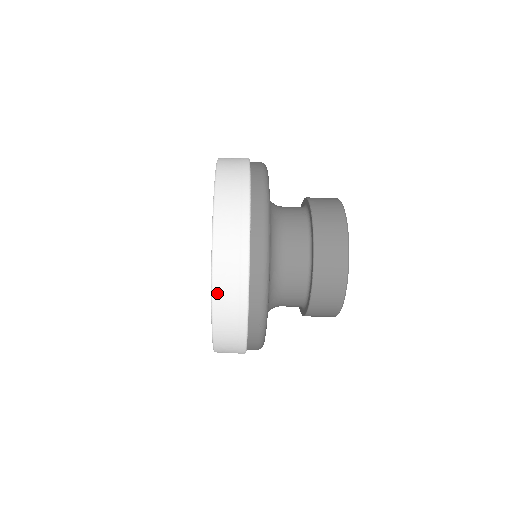
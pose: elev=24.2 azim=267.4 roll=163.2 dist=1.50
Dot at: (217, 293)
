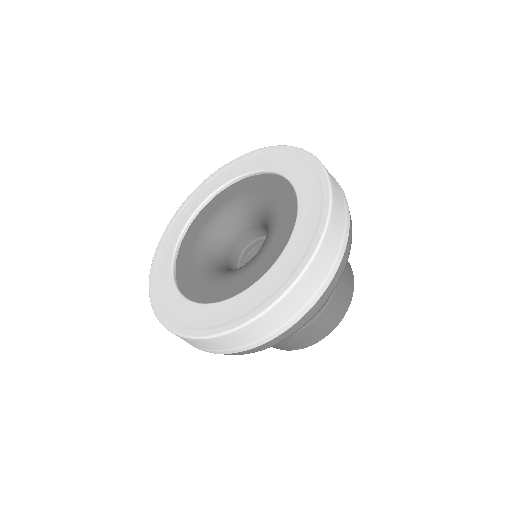
Dot at: (334, 194)
